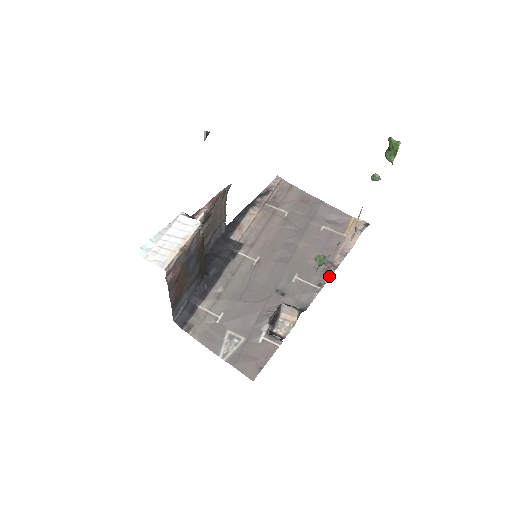
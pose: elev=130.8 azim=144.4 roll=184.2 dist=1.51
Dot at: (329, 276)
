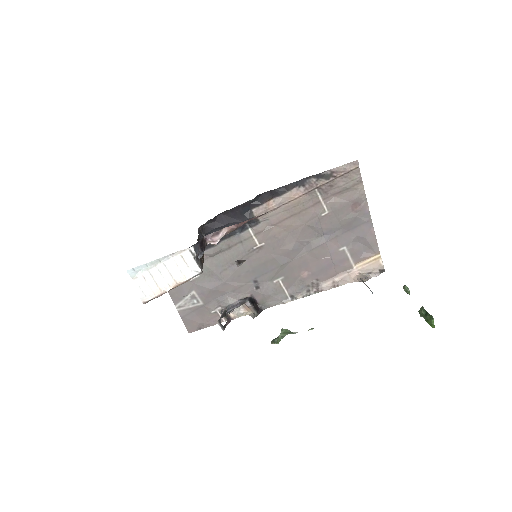
Dot at: (306, 295)
